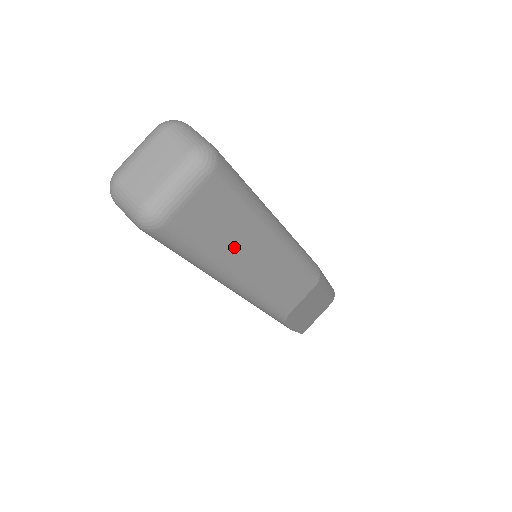
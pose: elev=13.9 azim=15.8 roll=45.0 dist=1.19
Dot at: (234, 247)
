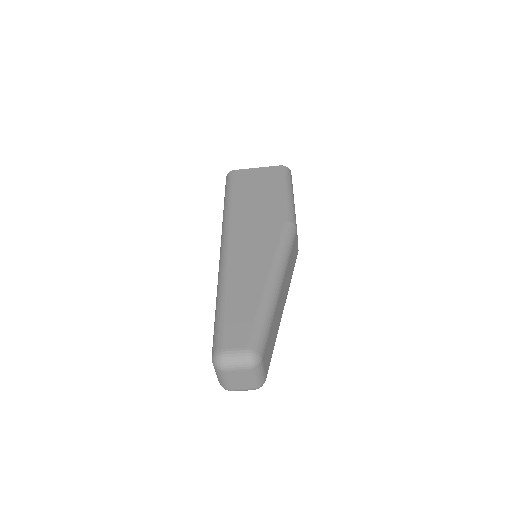
Dot at: (277, 322)
